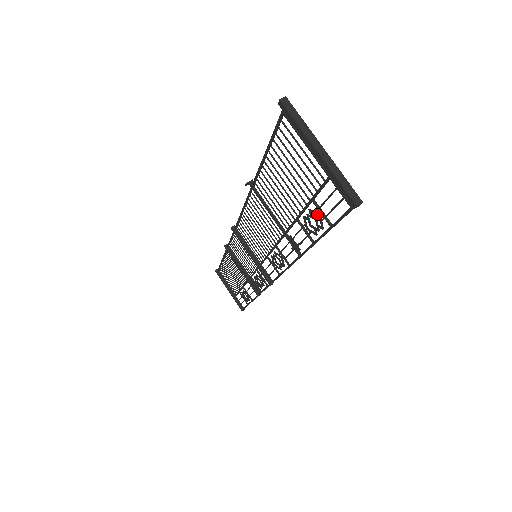
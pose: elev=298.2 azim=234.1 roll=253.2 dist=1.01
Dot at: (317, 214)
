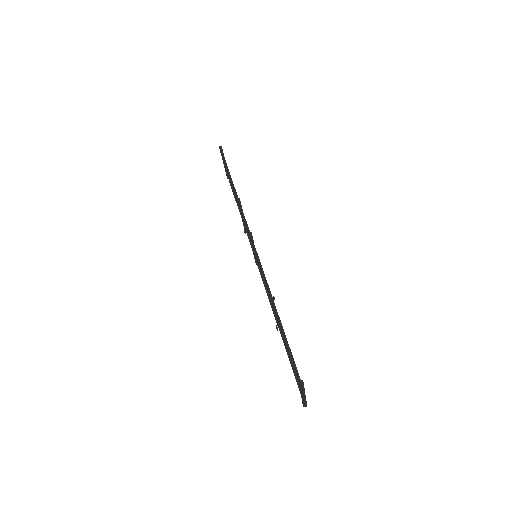
Dot at: (292, 367)
